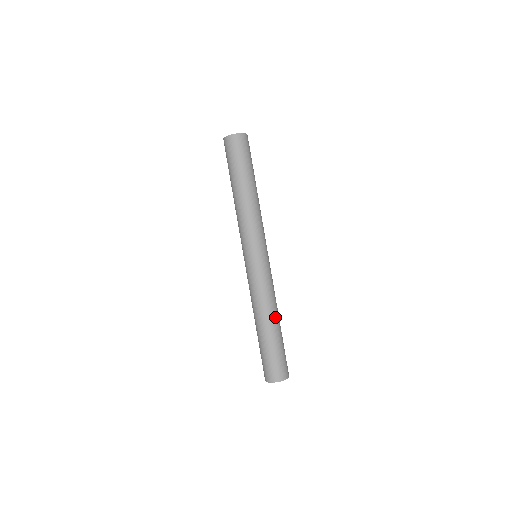
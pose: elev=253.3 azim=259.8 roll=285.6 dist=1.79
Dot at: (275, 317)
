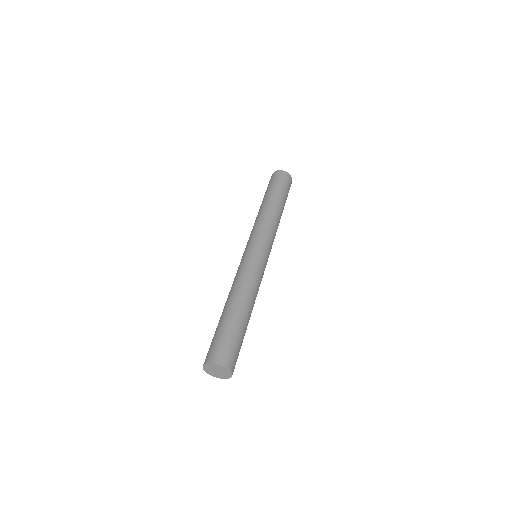
Dot at: (250, 306)
